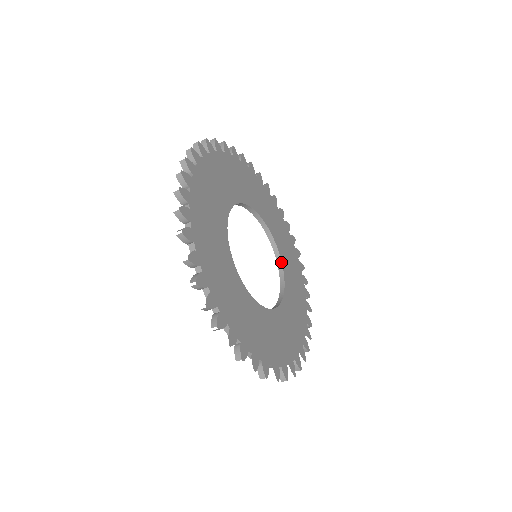
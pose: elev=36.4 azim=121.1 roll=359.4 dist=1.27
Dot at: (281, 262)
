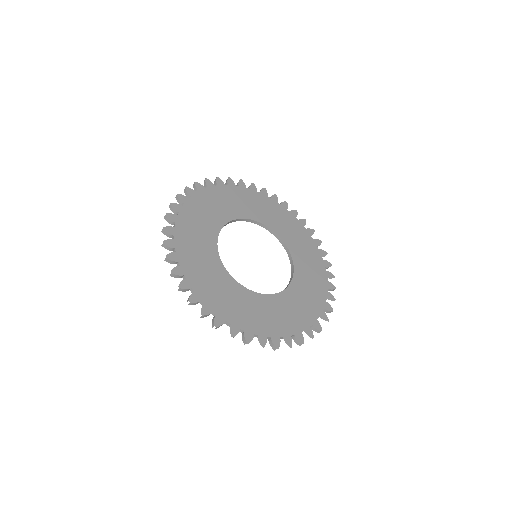
Dot at: (293, 271)
